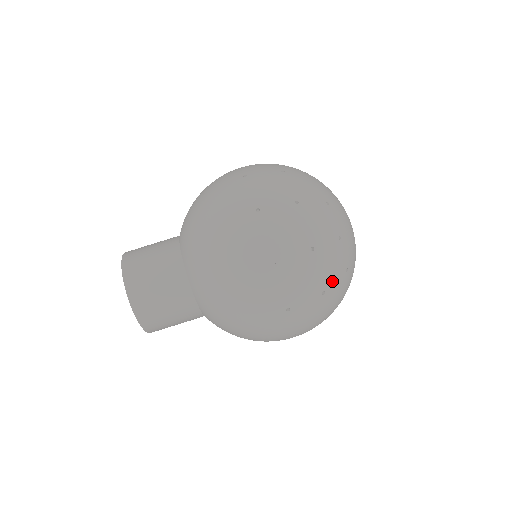
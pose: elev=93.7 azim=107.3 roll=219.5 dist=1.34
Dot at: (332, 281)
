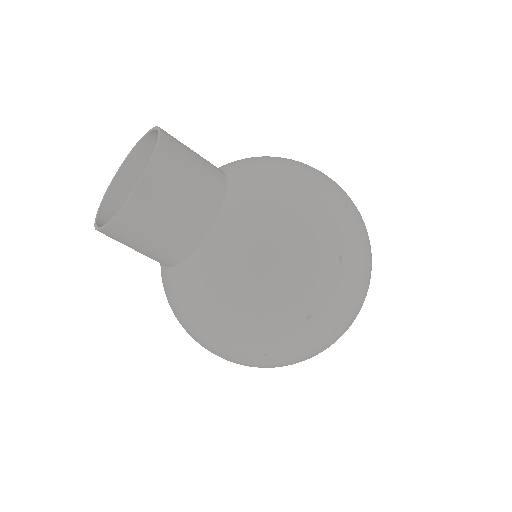
Dot at: occluded
